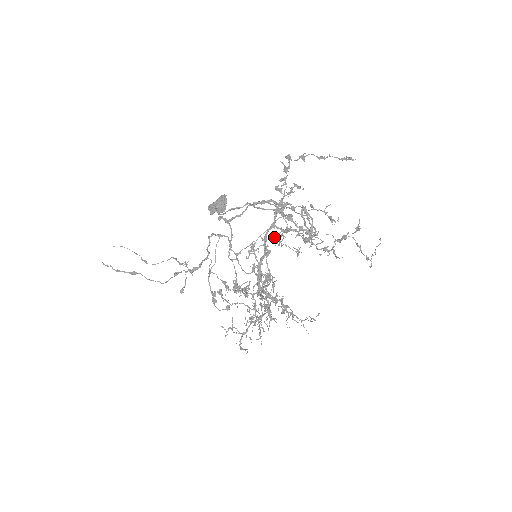
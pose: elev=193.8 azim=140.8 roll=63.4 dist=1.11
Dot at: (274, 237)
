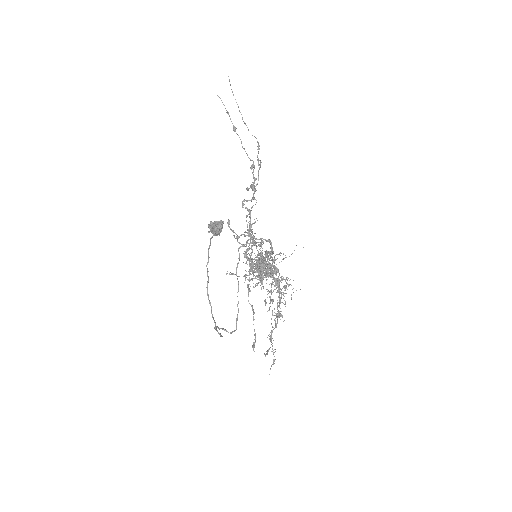
Dot at: (257, 270)
